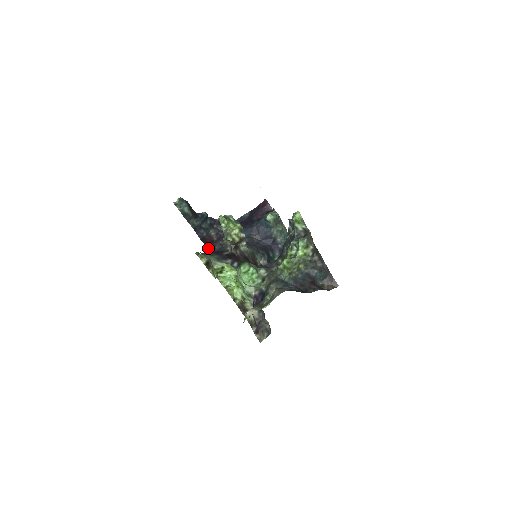
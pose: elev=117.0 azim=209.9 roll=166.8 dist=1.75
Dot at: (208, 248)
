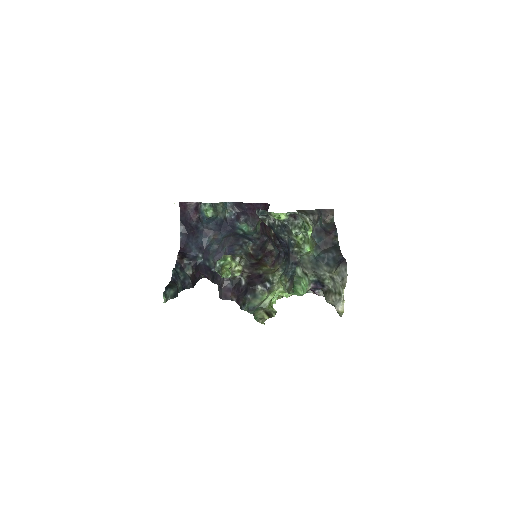
Dot at: (226, 294)
